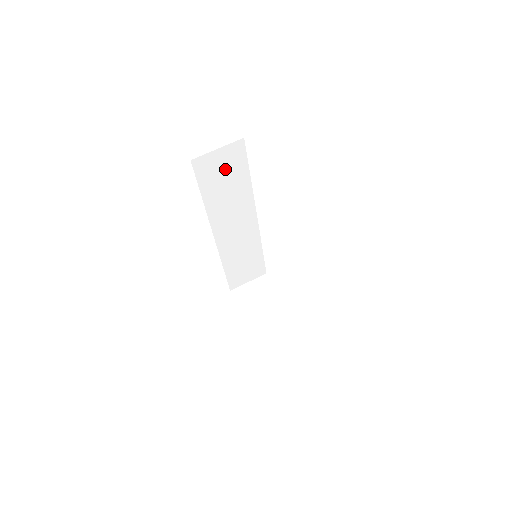
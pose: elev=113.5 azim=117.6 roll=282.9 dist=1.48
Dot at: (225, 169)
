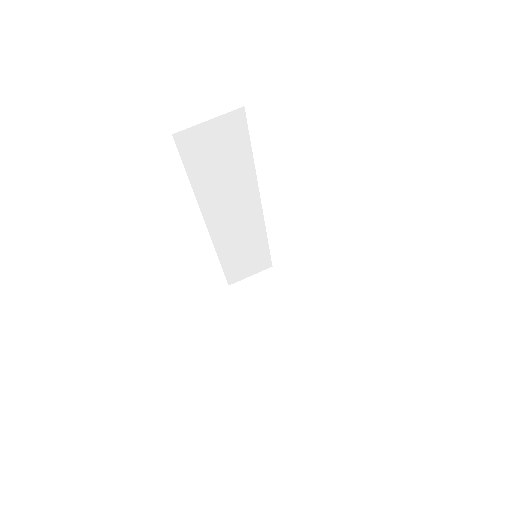
Dot at: (219, 146)
